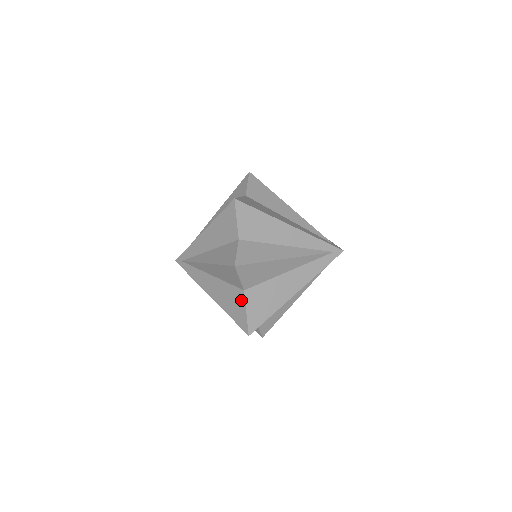
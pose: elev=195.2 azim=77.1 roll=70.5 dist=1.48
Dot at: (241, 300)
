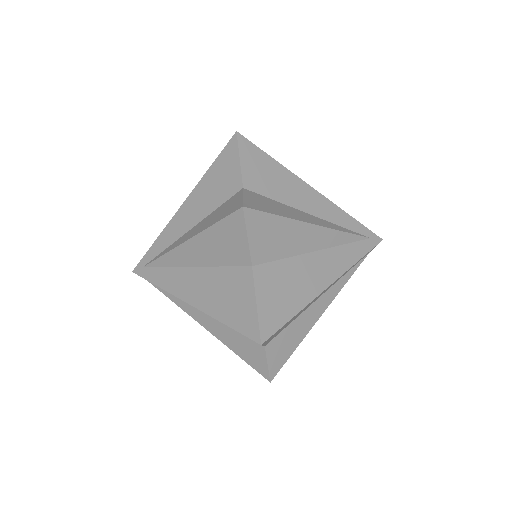
Dot at: occluded
